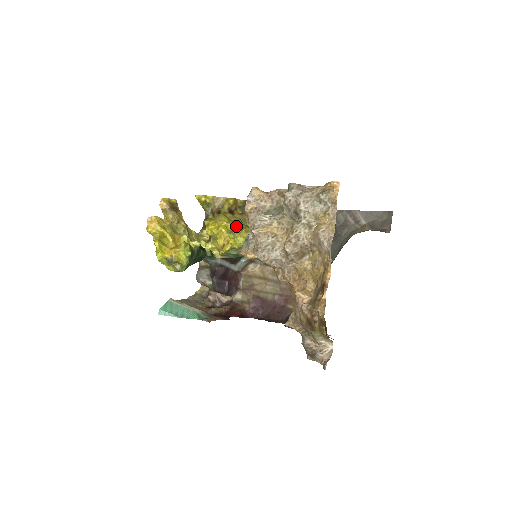
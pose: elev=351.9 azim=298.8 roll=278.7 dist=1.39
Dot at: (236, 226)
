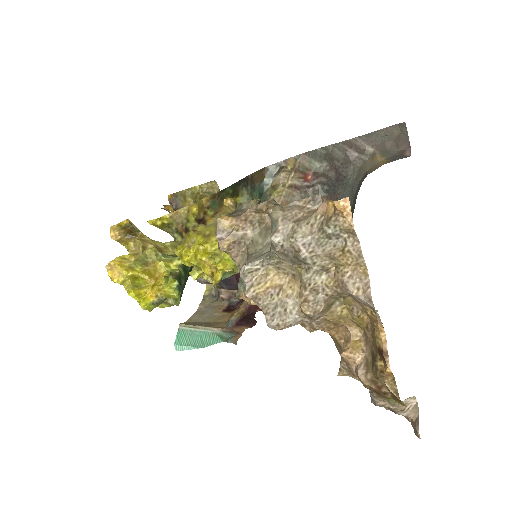
Dot at: (216, 242)
